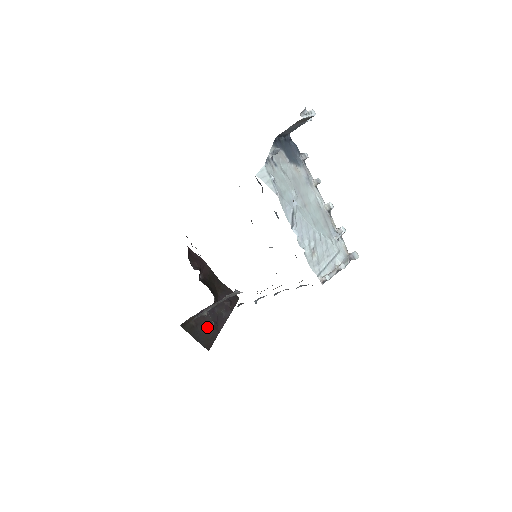
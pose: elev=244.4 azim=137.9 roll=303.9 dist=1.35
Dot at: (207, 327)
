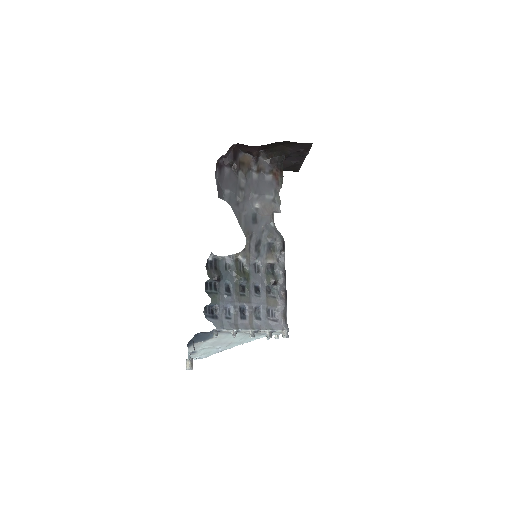
Dot at: (289, 165)
